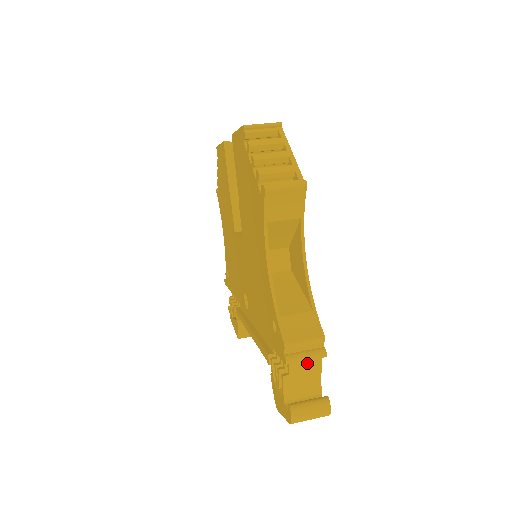
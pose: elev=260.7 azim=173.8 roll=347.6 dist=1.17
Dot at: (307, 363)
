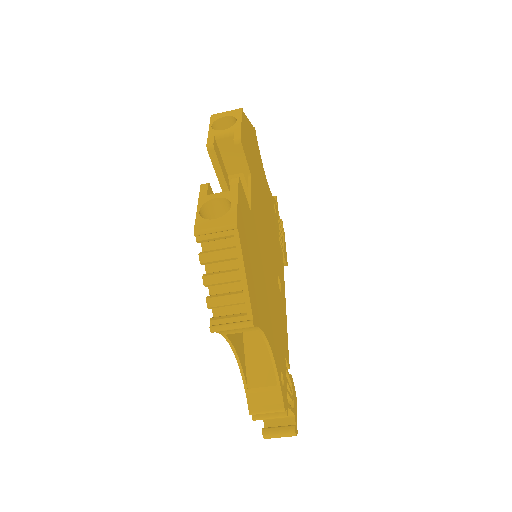
Dot at: occluded
